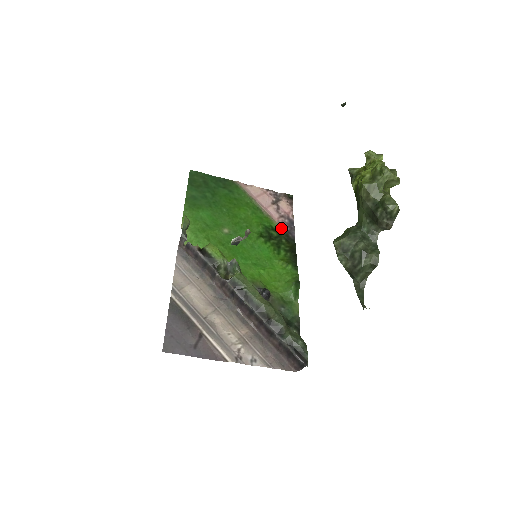
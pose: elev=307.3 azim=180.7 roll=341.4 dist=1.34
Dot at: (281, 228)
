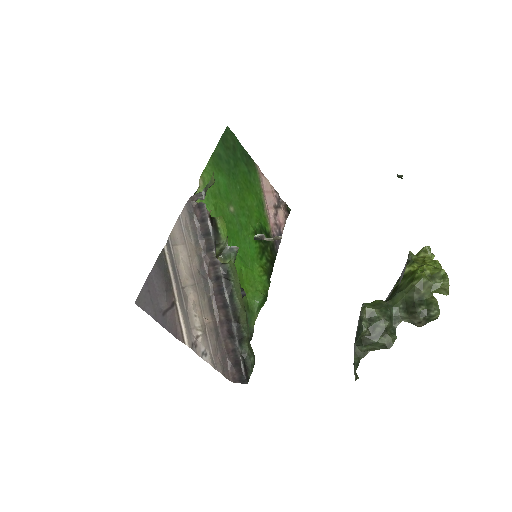
Dot at: (272, 235)
